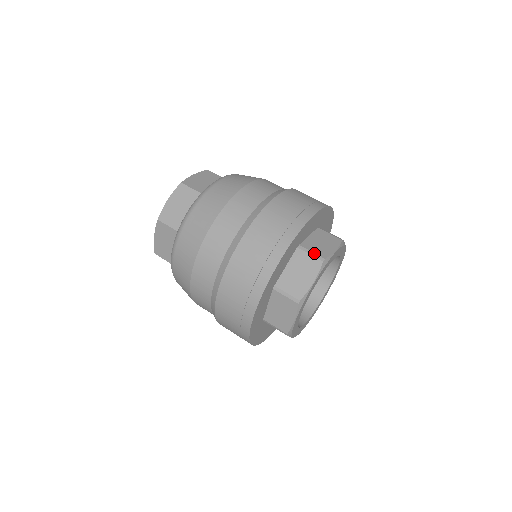
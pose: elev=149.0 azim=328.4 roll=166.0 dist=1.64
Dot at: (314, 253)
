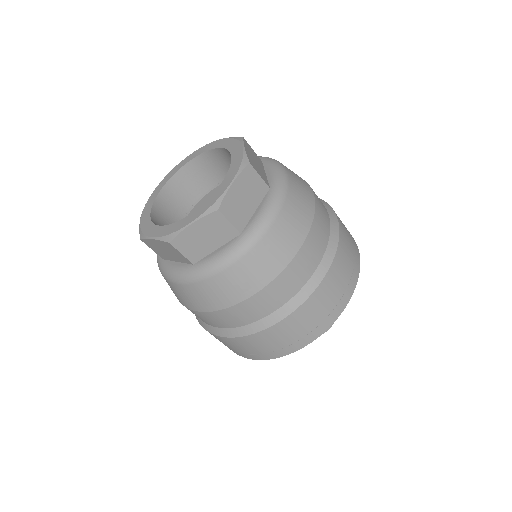
Dot at: occluded
